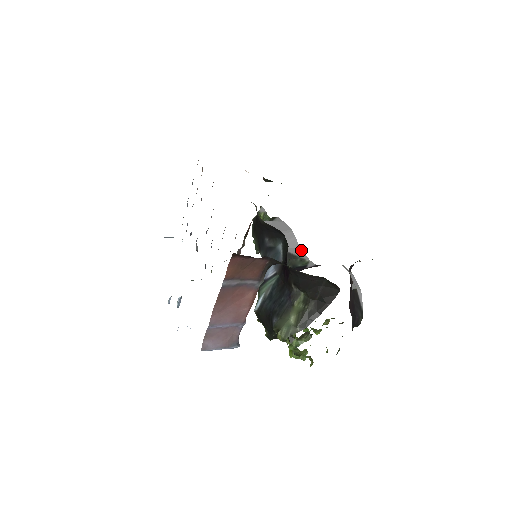
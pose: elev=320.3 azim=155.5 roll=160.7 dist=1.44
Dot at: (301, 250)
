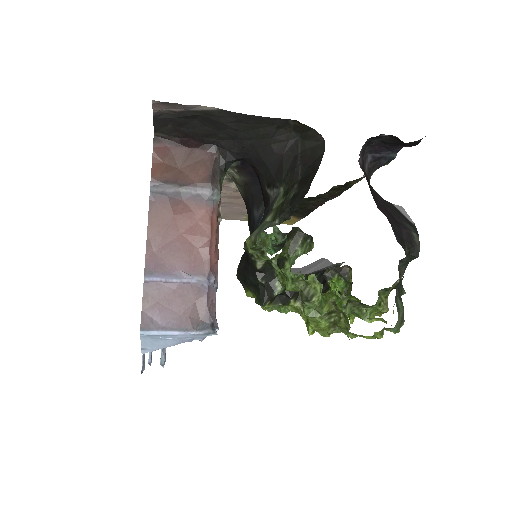
Dot at: occluded
